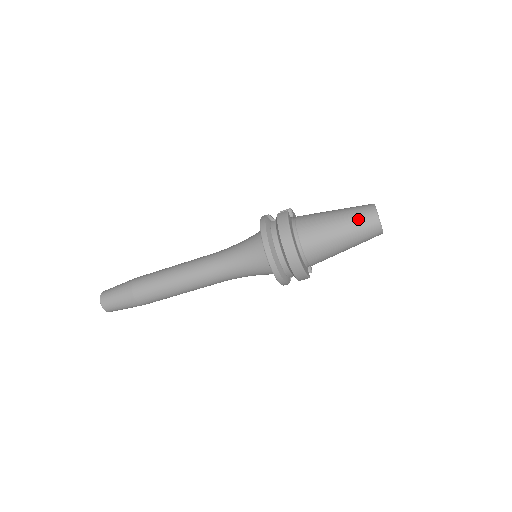
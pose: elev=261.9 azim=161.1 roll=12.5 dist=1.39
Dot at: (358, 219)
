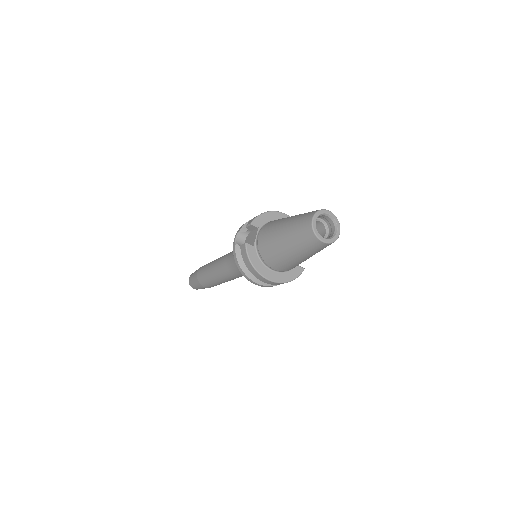
Dot at: (303, 245)
